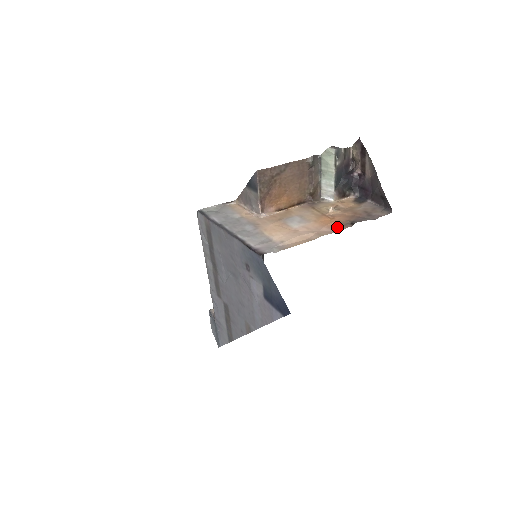
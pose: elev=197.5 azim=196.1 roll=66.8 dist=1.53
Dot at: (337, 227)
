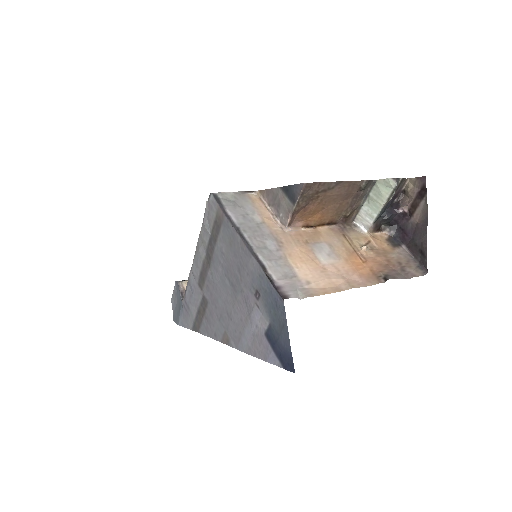
Dot at: (369, 278)
